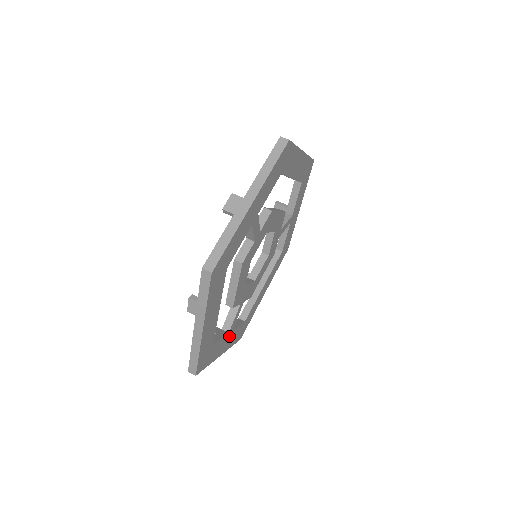
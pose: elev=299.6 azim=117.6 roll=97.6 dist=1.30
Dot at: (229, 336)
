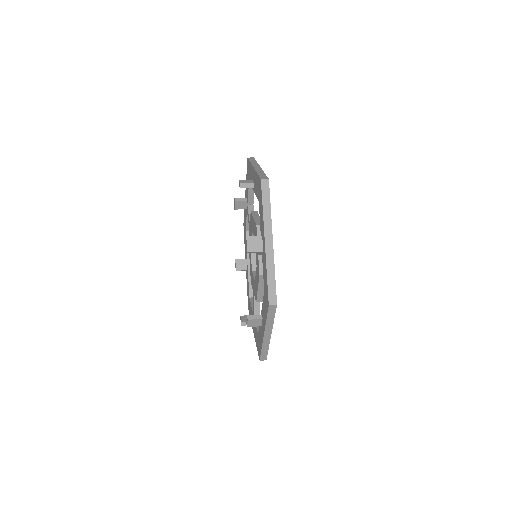
Dot at: occluded
